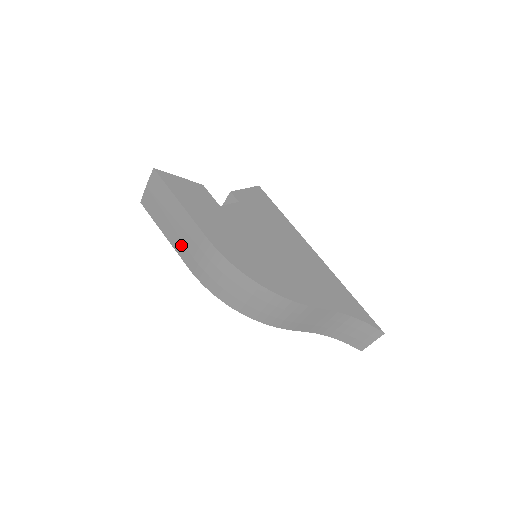
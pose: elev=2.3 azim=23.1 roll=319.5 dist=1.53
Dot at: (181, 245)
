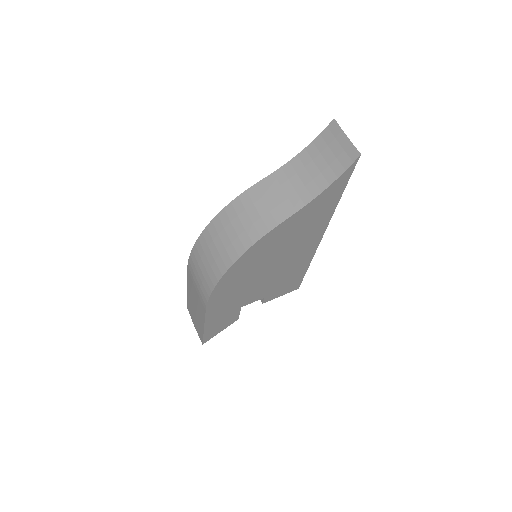
Dot at: (199, 308)
